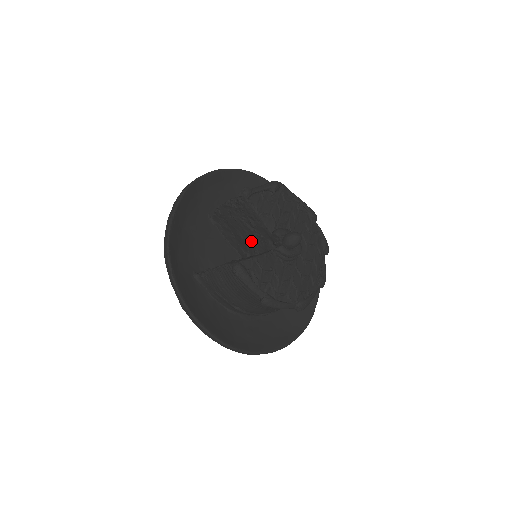
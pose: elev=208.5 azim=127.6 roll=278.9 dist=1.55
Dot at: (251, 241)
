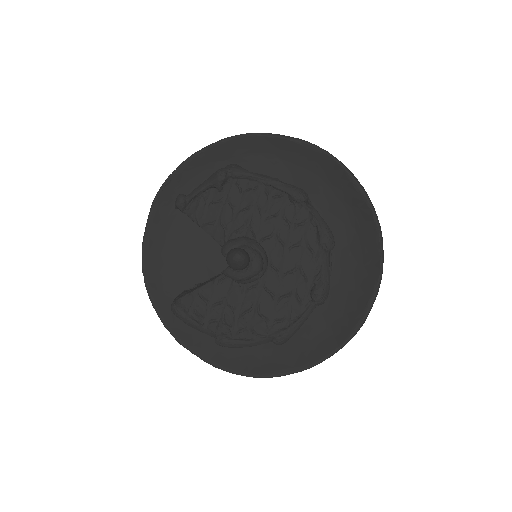
Dot at: occluded
